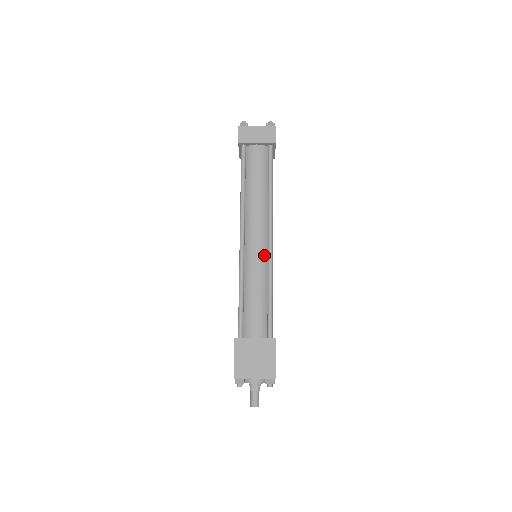
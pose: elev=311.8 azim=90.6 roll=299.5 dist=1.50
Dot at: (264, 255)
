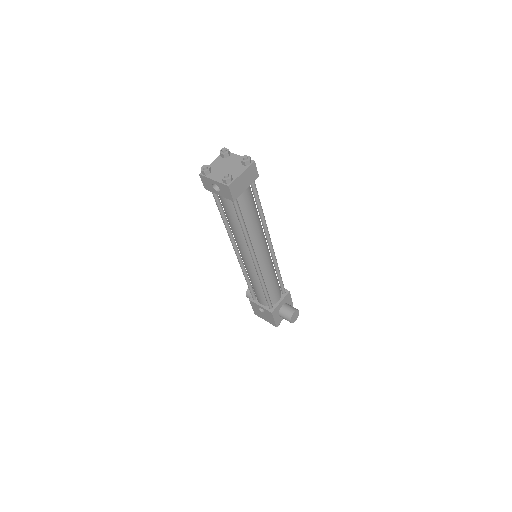
Dot at: (270, 257)
